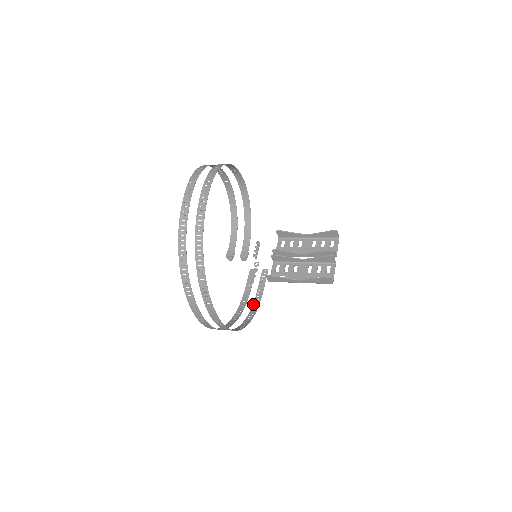
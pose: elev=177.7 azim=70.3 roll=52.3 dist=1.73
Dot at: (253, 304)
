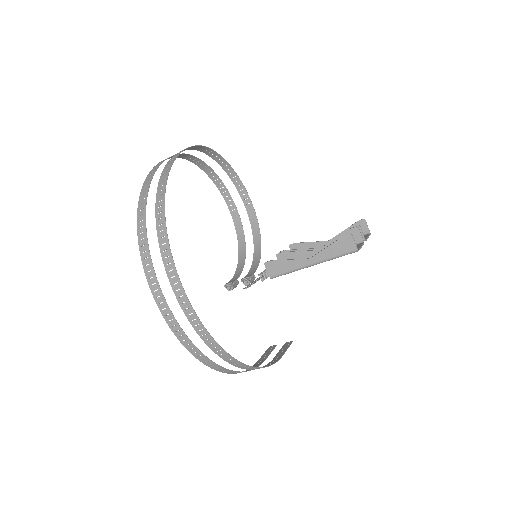
Dot at: (263, 366)
